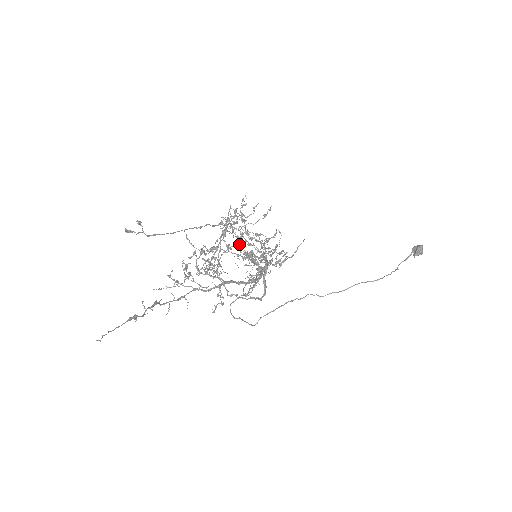
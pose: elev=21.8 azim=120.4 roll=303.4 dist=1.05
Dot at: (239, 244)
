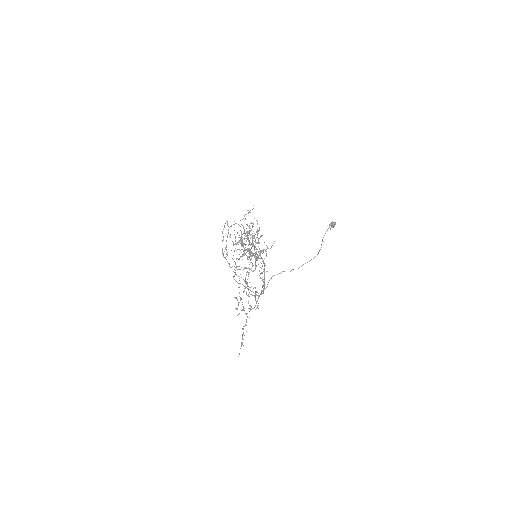
Dot at: occluded
